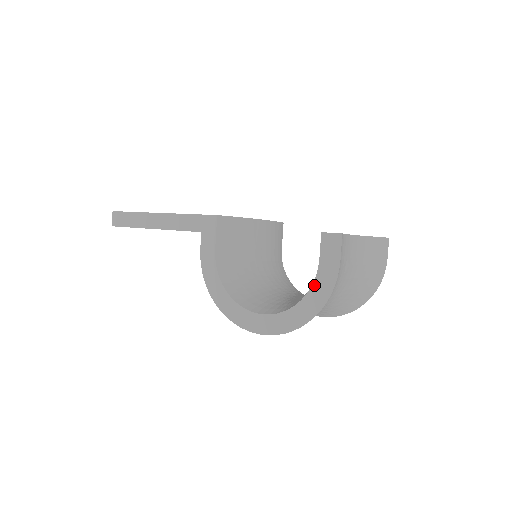
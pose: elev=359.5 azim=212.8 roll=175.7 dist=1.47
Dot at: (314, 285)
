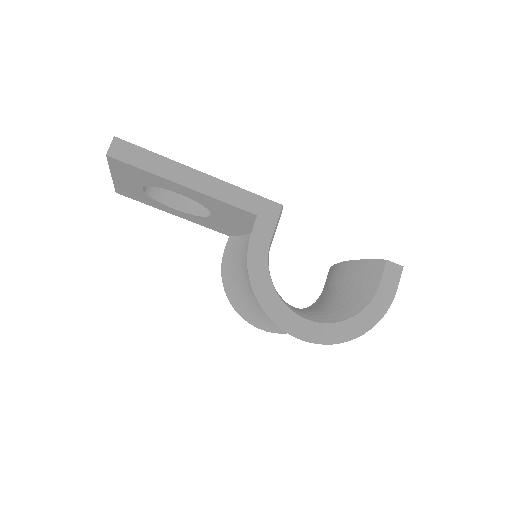
Dot at: (371, 304)
